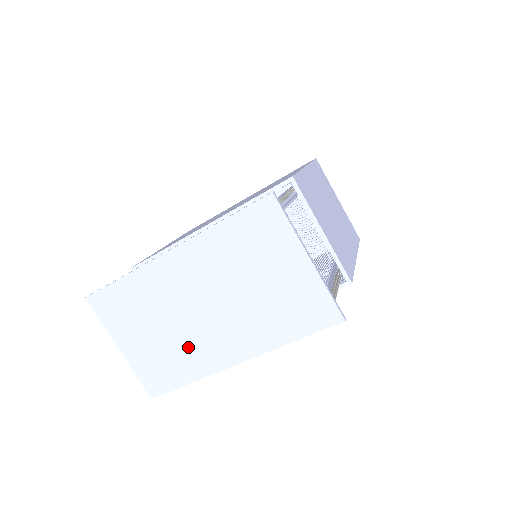
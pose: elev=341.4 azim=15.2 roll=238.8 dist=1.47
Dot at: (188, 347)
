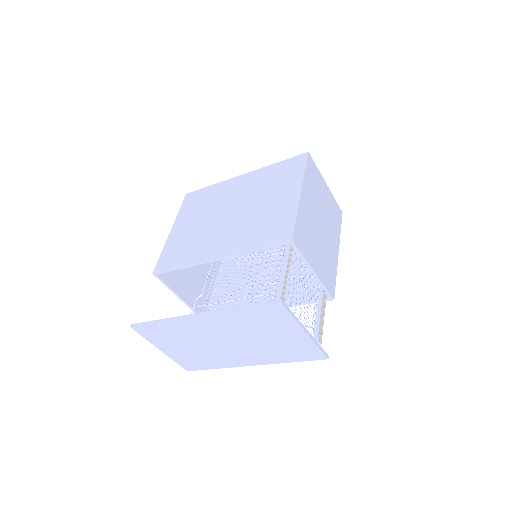
Dot at: (214, 356)
